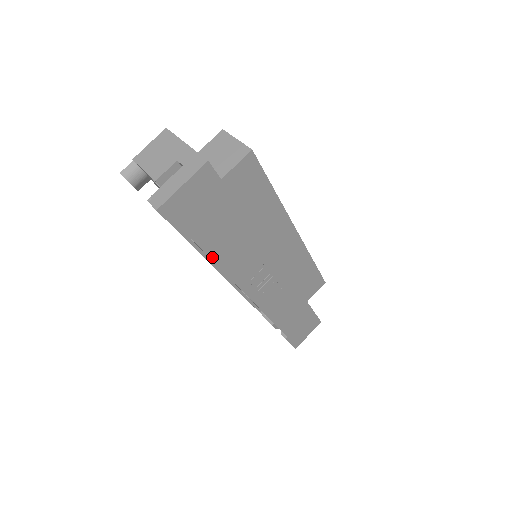
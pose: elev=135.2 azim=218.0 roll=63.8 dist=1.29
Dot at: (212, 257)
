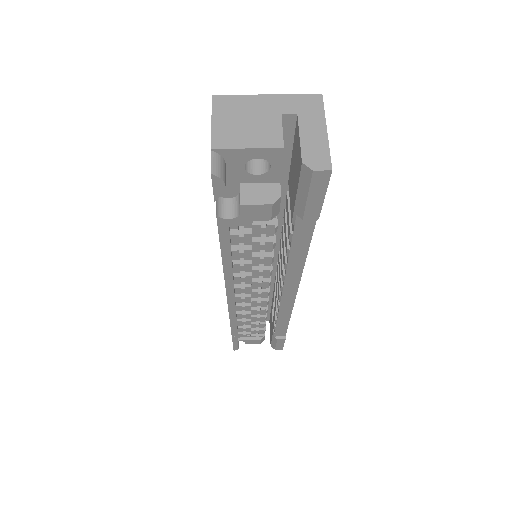
Dot at: (310, 240)
